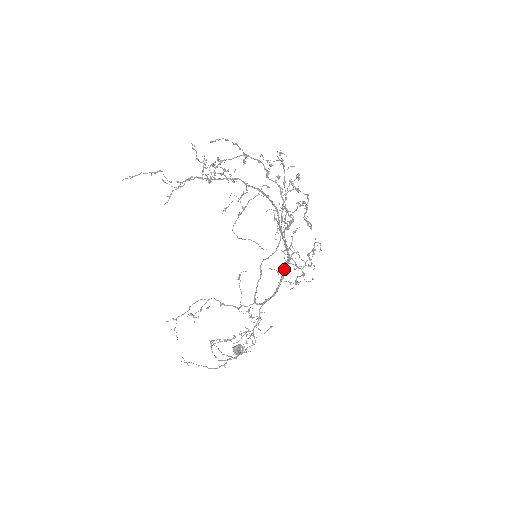
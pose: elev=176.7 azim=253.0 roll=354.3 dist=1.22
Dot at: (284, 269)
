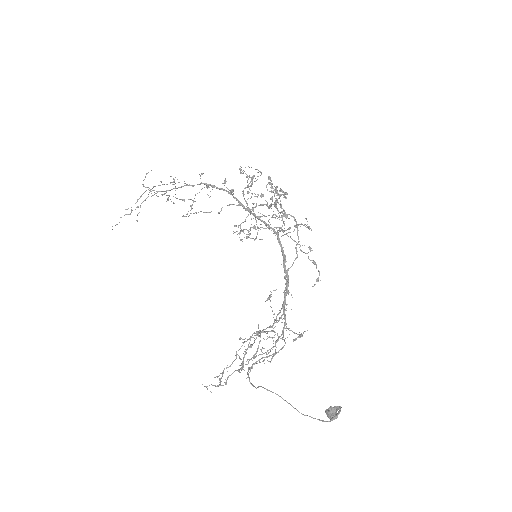
Dot at: (281, 248)
